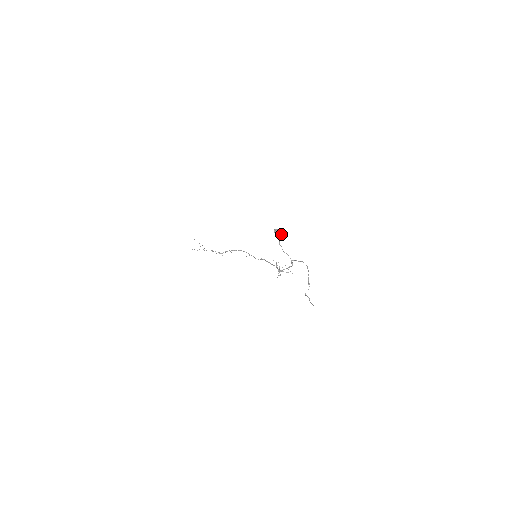
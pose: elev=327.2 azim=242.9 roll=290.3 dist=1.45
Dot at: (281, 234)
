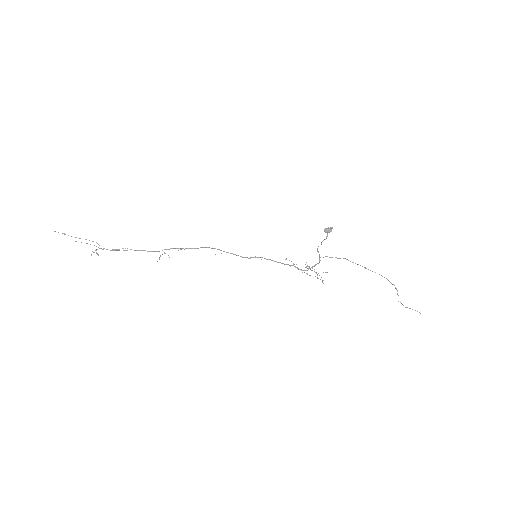
Dot at: occluded
